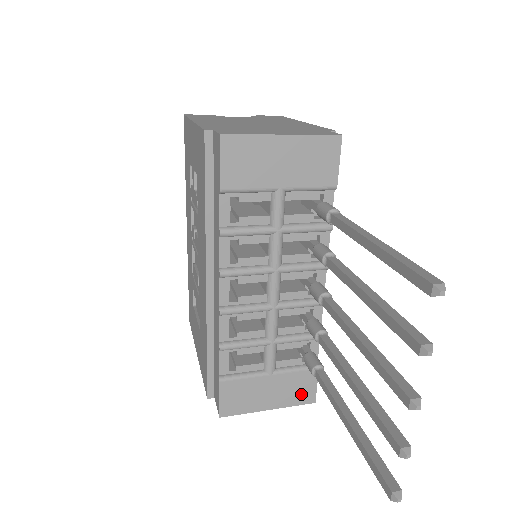
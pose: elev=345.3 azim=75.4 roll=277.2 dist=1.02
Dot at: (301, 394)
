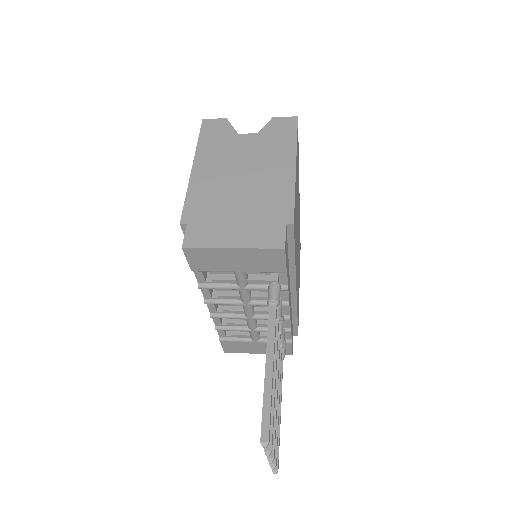
Dot at: occluded
